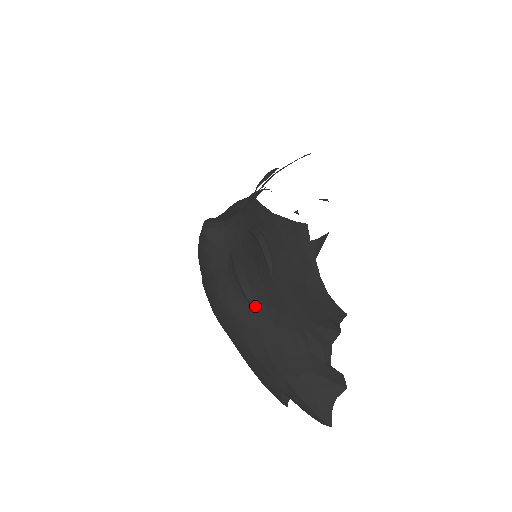
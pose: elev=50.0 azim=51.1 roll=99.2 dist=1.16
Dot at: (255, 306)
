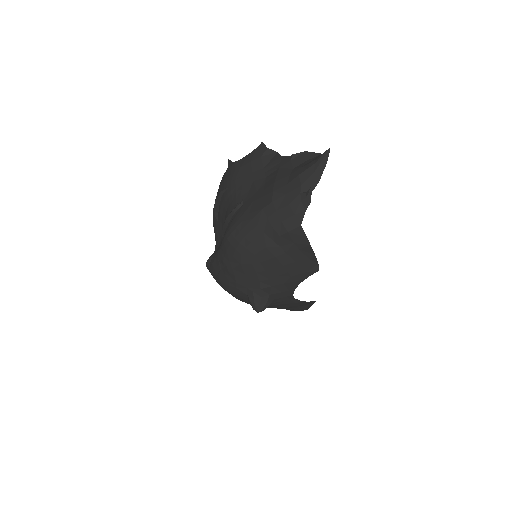
Dot at: (240, 204)
